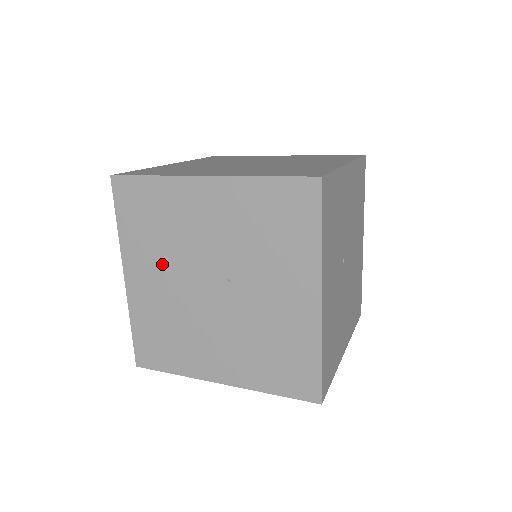
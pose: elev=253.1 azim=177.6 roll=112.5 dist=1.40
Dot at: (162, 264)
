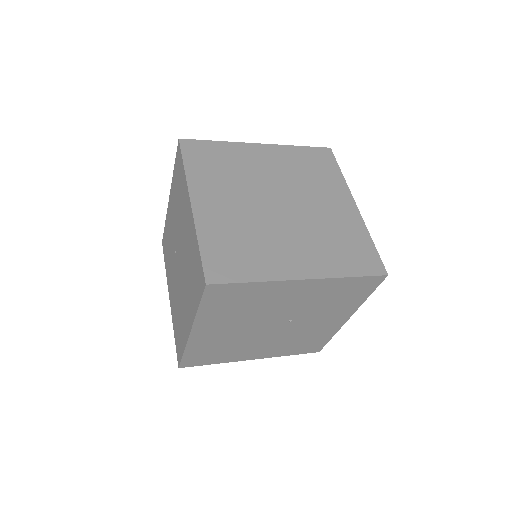
Dot at: (235, 322)
